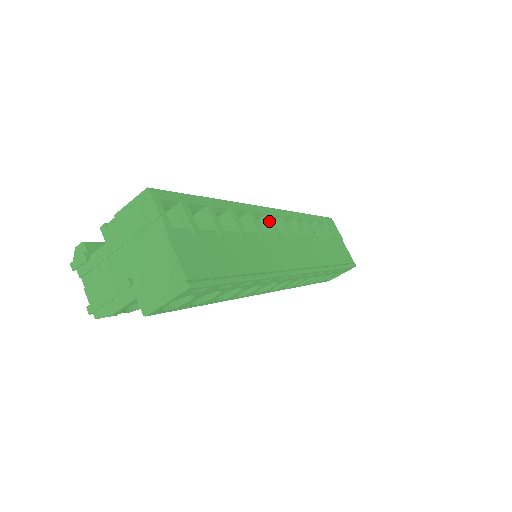
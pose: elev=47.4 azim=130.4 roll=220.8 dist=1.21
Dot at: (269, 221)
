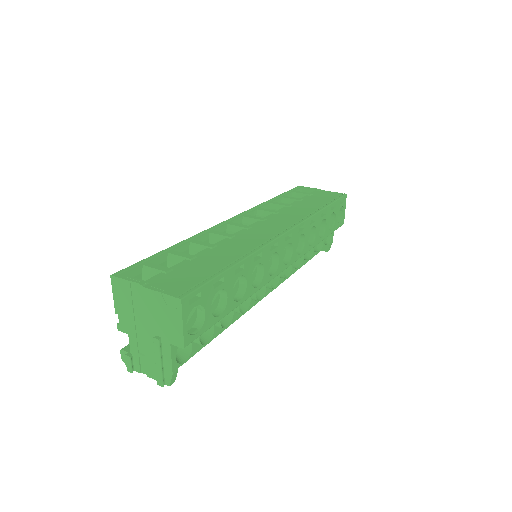
Dot at: (233, 226)
